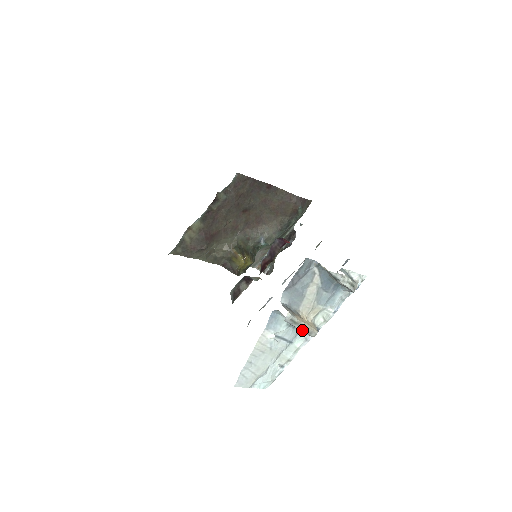
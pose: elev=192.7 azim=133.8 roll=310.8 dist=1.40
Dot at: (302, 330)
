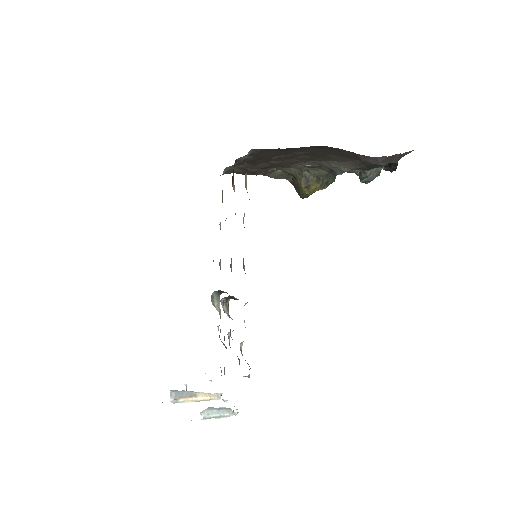
Dot at: (198, 400)
